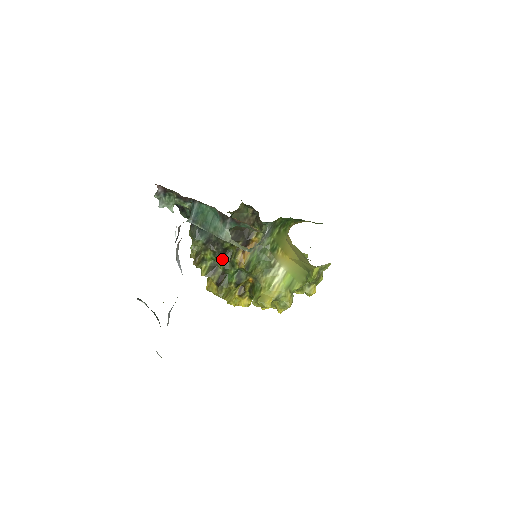
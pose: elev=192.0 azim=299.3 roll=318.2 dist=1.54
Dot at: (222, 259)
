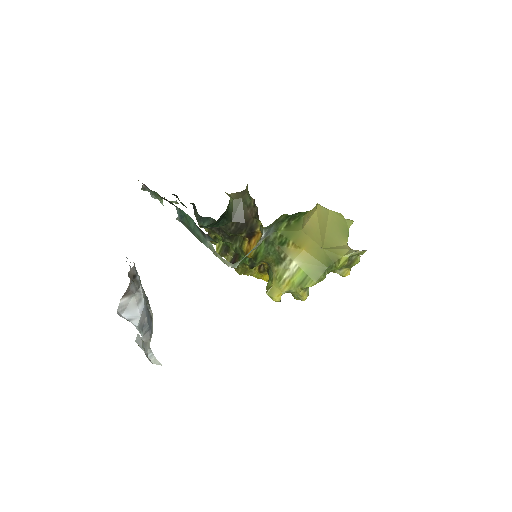
Dot at: (232, 243)
